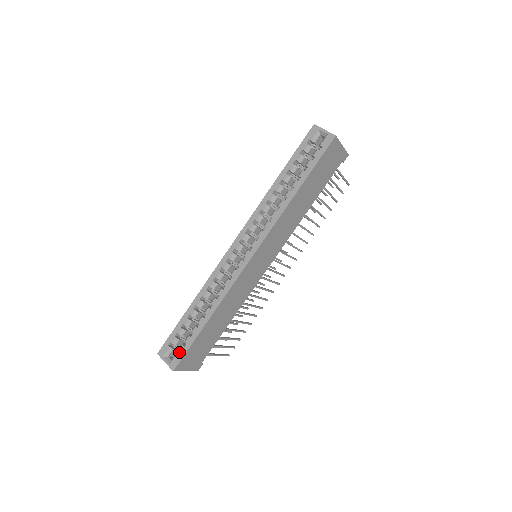
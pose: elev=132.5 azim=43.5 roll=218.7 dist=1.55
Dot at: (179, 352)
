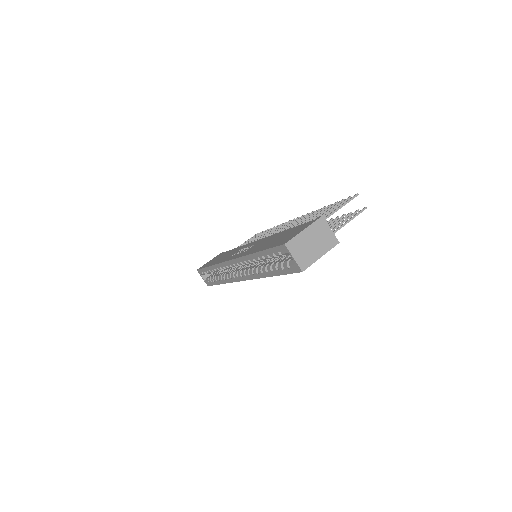
Dot at: occluded
